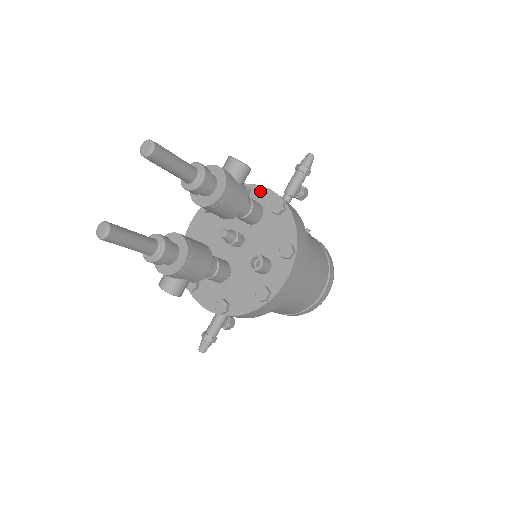
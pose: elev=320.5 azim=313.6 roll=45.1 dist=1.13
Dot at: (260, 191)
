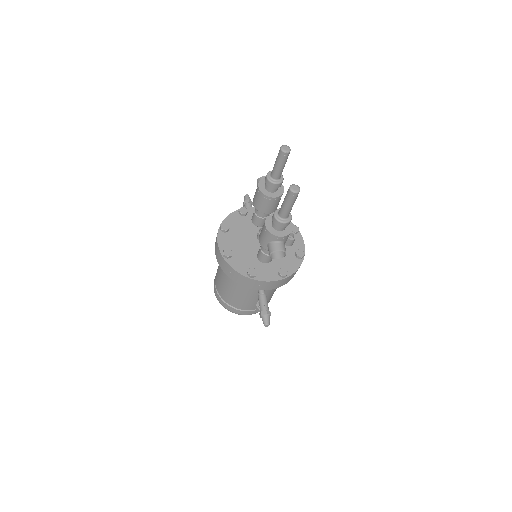
Dot at: (252, 209)
